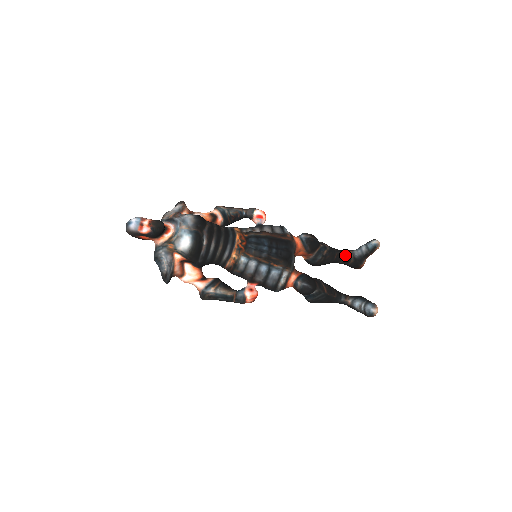
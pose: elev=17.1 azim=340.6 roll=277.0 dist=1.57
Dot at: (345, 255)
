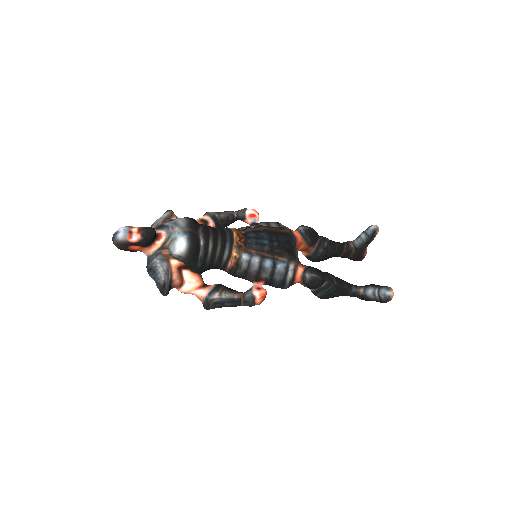
Dot at: (345, 246)
